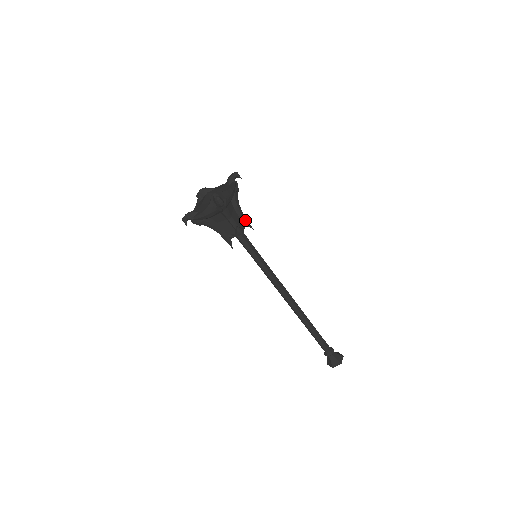
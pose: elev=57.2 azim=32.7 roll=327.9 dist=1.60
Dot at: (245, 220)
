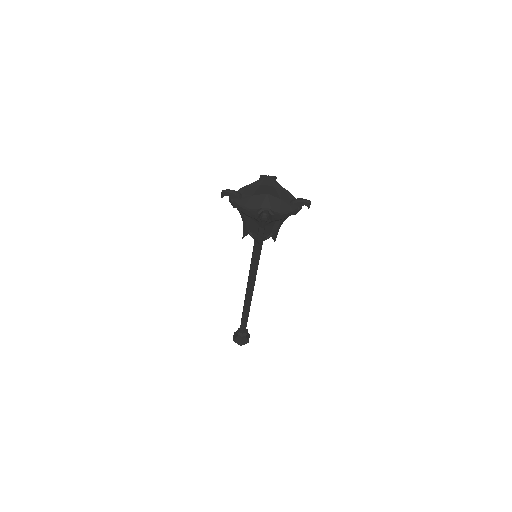
Dot at: (275, 233)
